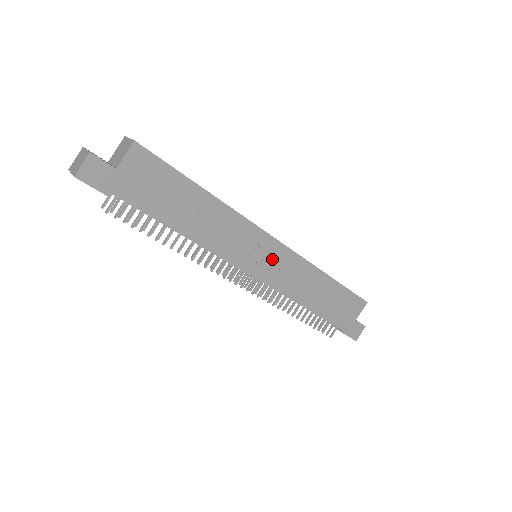
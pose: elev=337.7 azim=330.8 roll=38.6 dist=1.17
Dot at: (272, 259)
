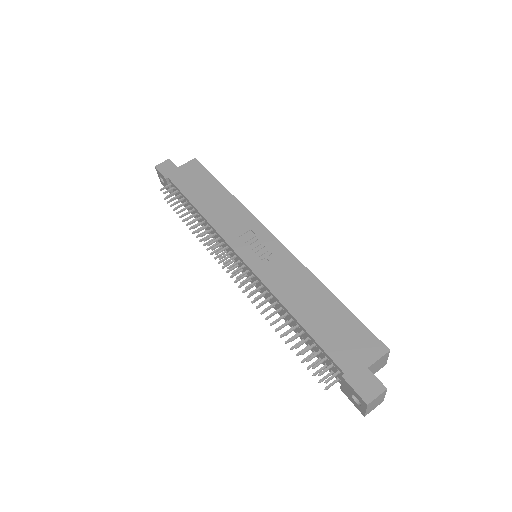
Dot at: (264, 250)
